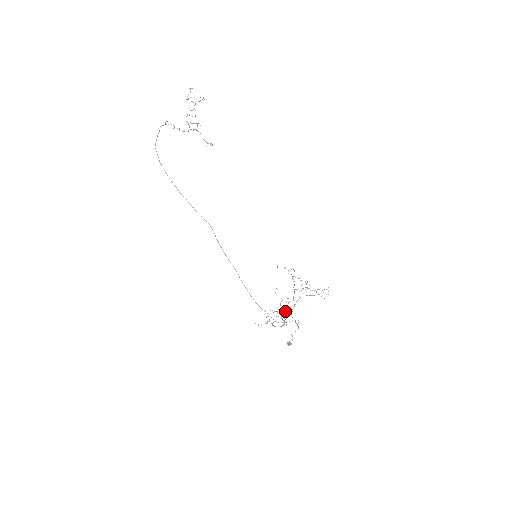
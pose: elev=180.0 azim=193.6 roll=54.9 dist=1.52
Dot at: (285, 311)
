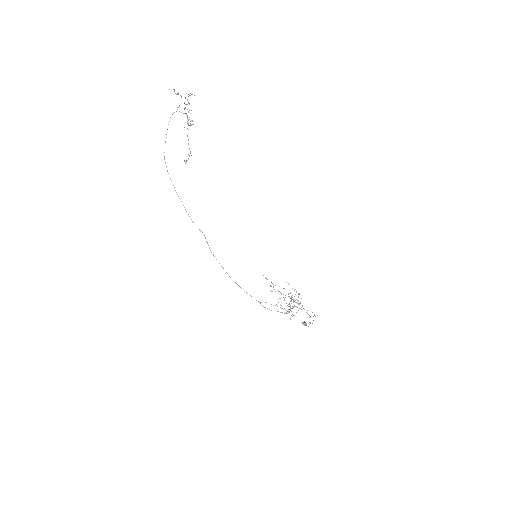
Dot at: occluded
